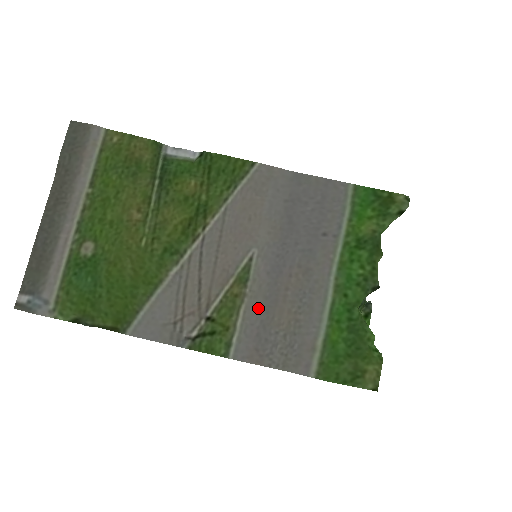
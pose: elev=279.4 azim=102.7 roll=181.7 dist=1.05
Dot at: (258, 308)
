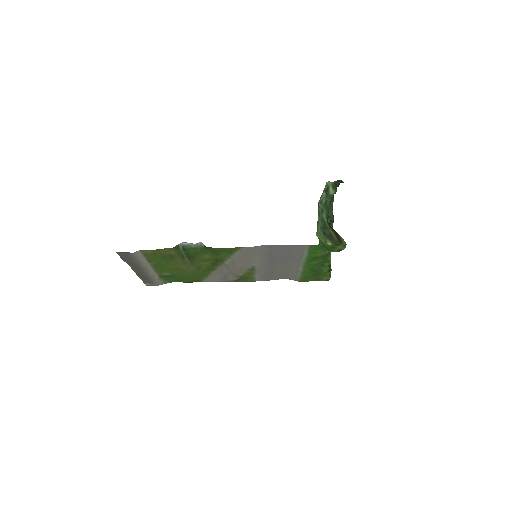
Dot at: (264, 273)
